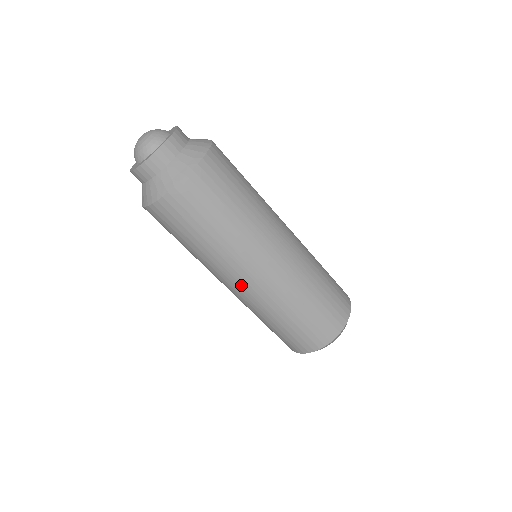
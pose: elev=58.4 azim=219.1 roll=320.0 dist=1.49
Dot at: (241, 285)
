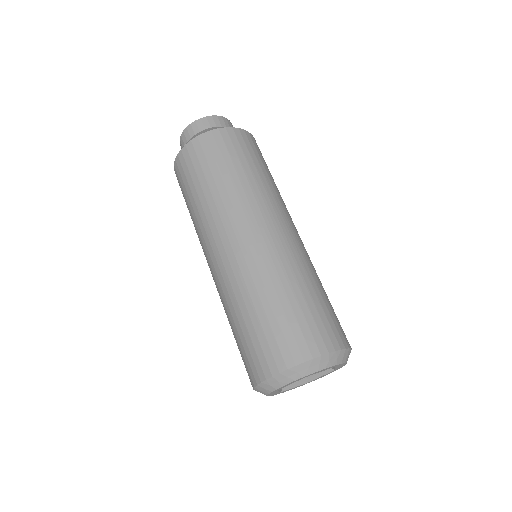
Dot at: (237, 240)
